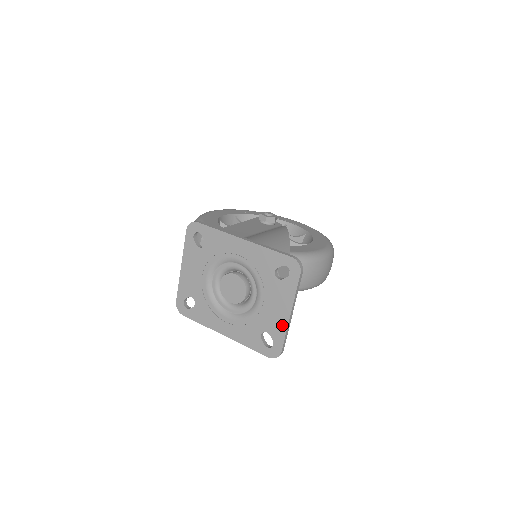
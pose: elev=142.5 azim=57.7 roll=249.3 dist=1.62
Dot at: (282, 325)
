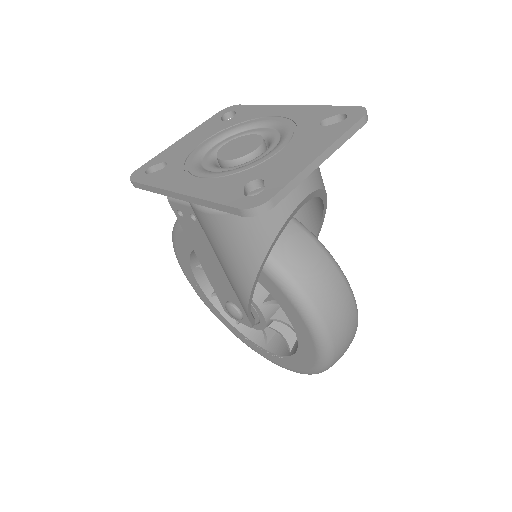
Dot at: (296, 167)
